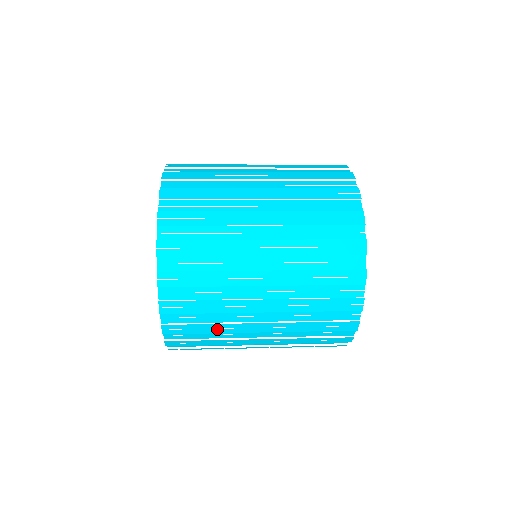
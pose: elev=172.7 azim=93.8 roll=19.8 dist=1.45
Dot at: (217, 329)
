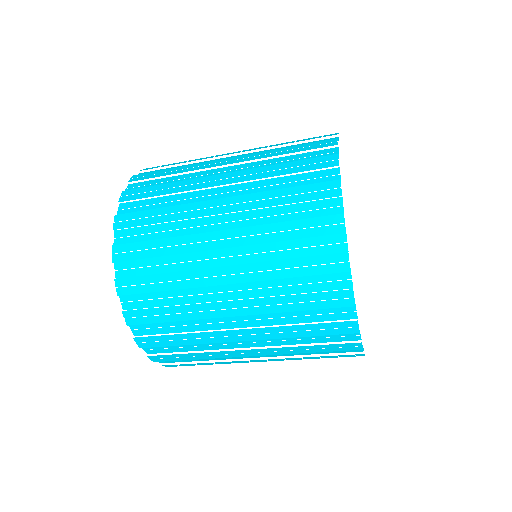
Dot at: (192, 339)
